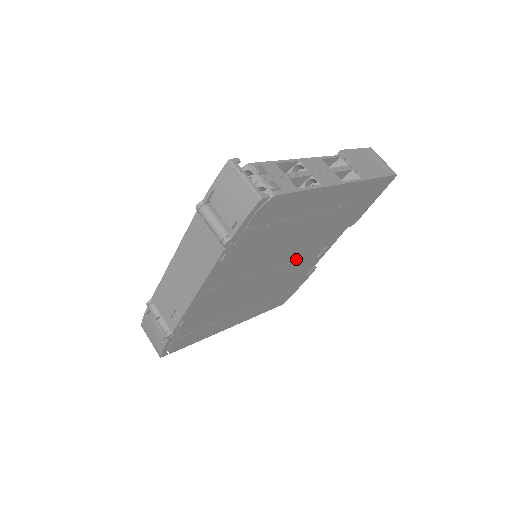
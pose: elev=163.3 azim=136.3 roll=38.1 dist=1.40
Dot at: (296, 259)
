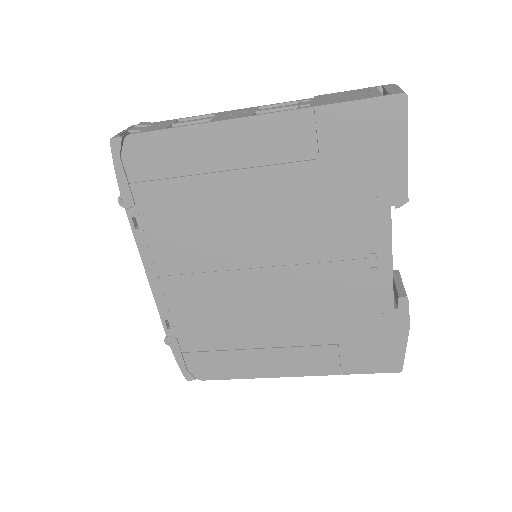
Dot at: (309, 260)
